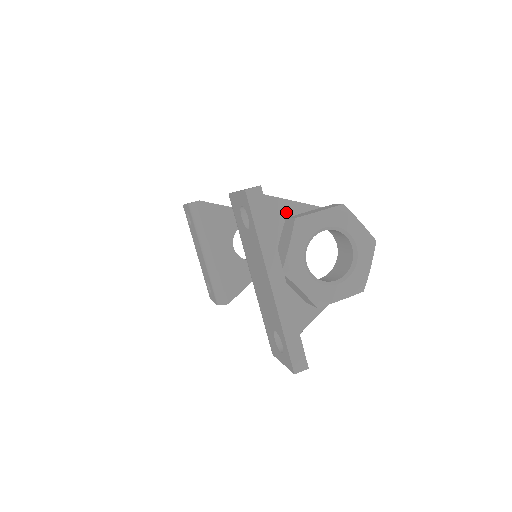
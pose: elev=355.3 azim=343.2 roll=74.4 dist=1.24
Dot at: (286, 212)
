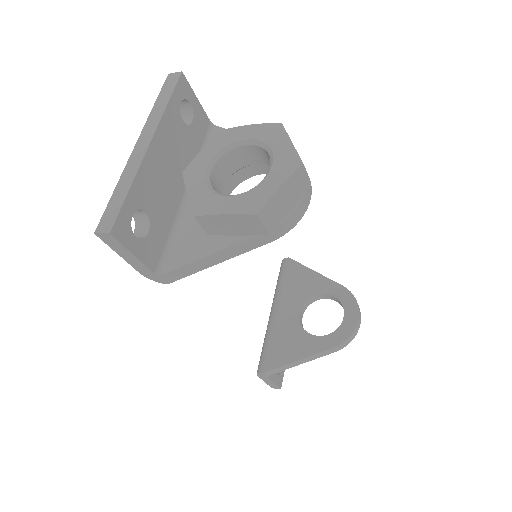
Dot at: occluded
